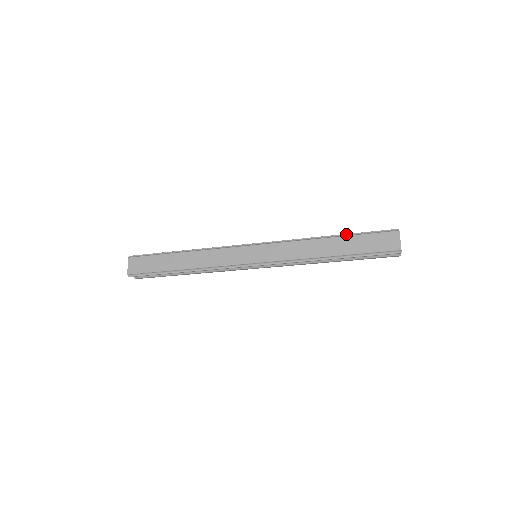
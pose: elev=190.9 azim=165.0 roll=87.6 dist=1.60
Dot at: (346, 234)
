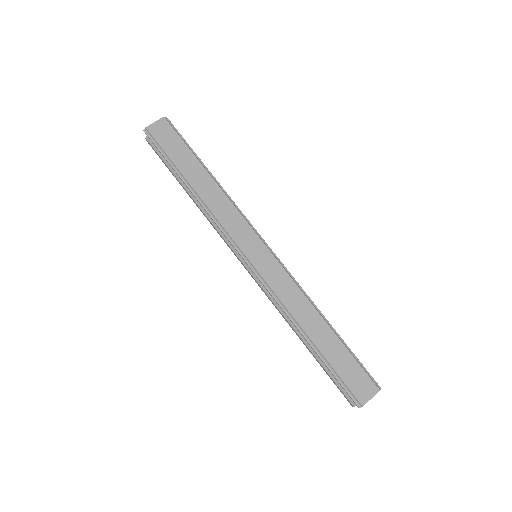
Dot at: occluded
